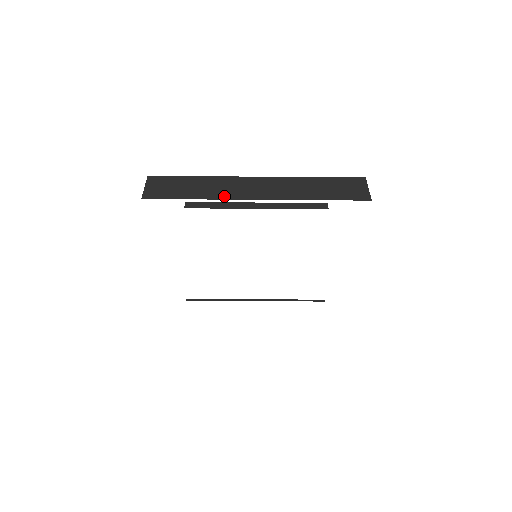
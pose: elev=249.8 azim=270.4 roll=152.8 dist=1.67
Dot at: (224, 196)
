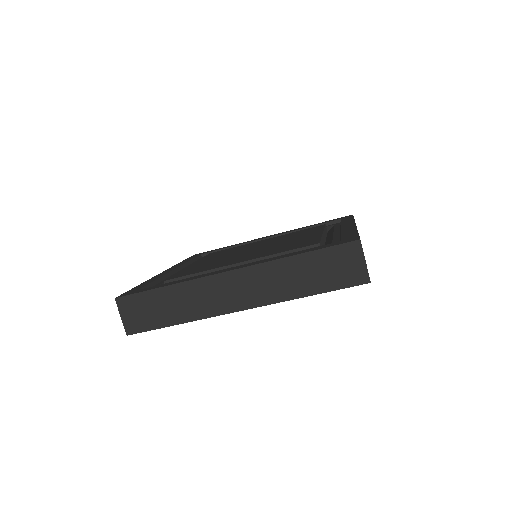
Dot at: (205, 313)
